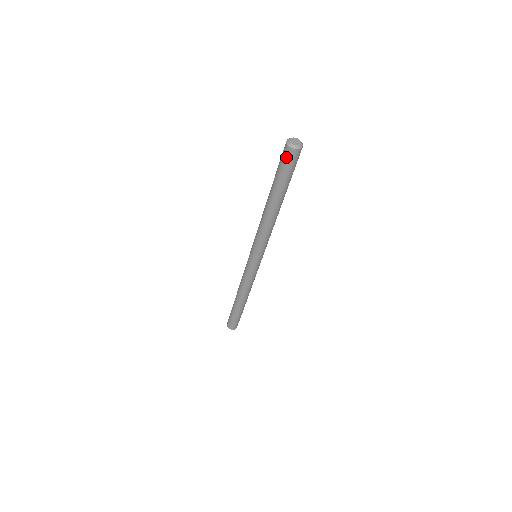
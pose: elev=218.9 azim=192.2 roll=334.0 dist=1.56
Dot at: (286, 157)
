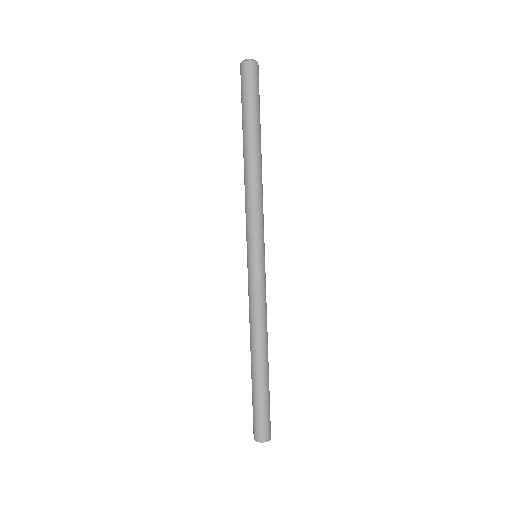
Dot at: (251, 75)
